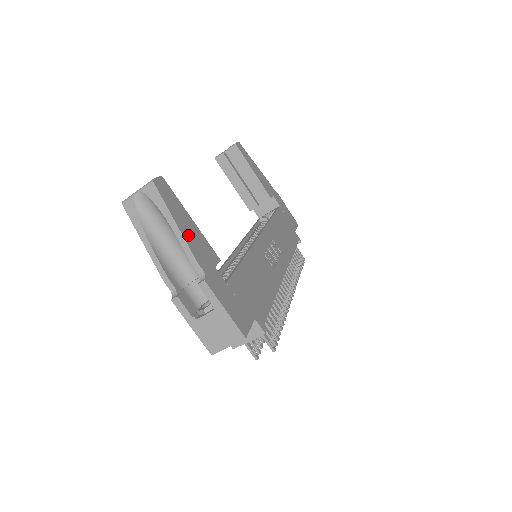
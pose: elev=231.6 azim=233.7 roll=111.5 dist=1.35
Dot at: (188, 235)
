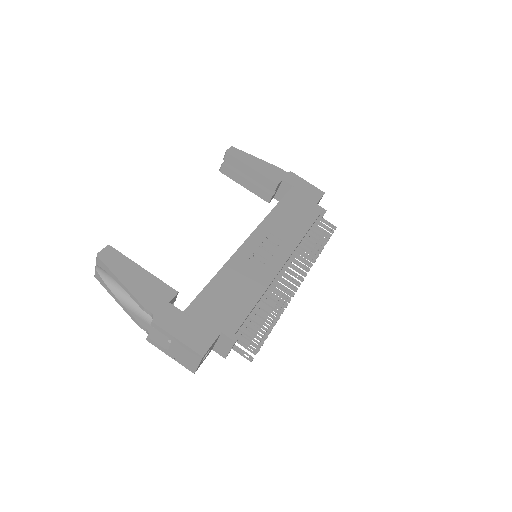
Dot at: (136, 287)
